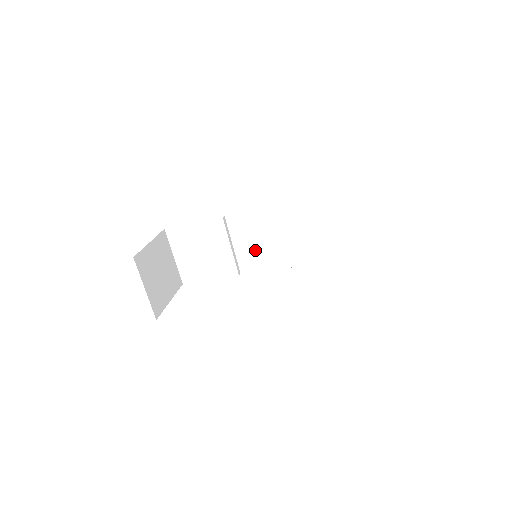
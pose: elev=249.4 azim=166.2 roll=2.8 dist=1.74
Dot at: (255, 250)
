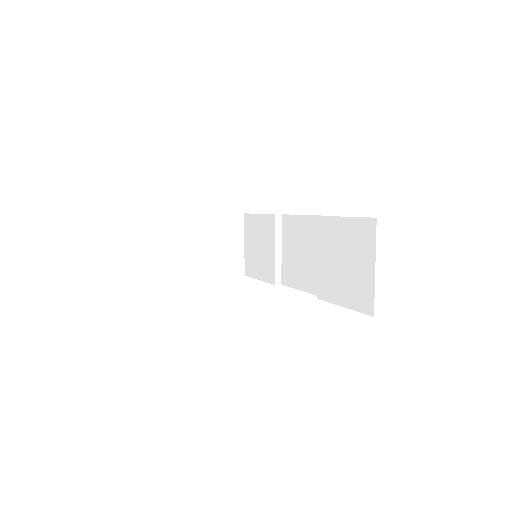
Dot at: (294, 263)
